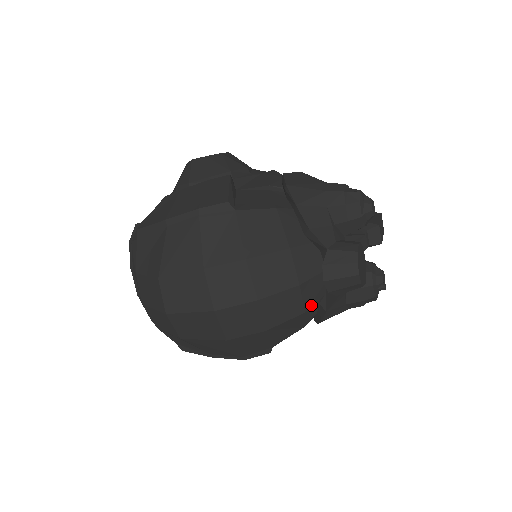
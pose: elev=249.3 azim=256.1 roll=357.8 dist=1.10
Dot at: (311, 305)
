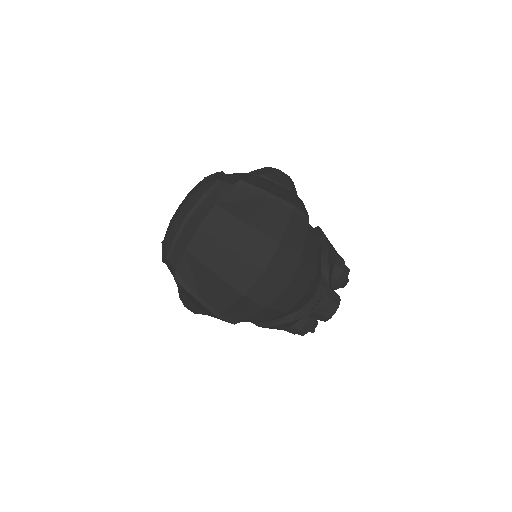
Dot at: (291, 312)
